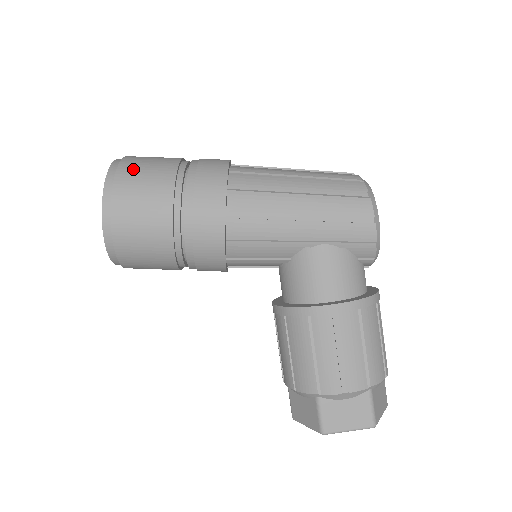
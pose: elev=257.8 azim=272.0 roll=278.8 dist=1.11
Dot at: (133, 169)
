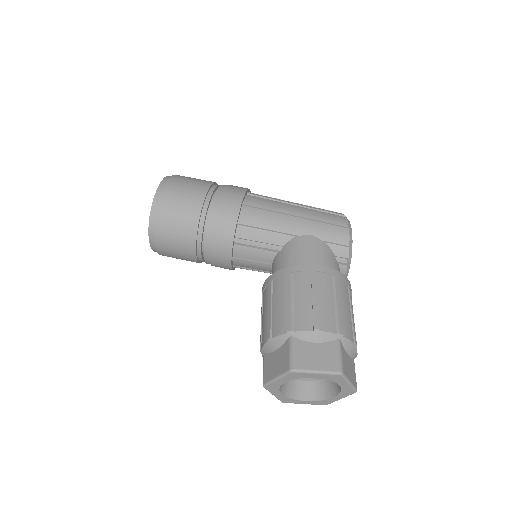
Dot at: occluded
